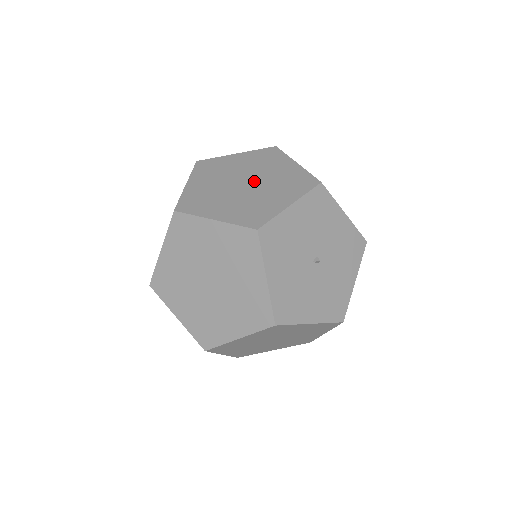
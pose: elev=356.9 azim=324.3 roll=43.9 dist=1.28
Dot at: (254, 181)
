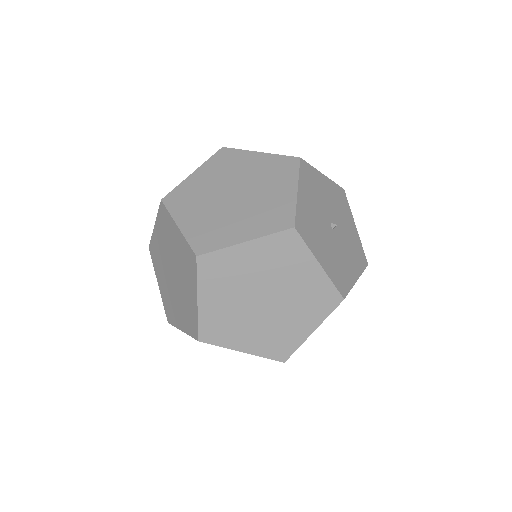
Dot at: (240, 188)
